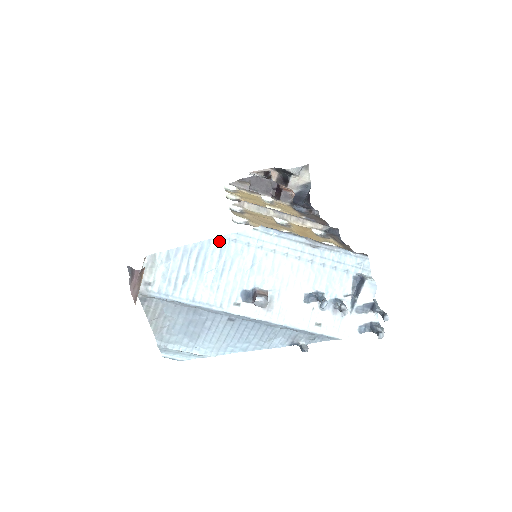
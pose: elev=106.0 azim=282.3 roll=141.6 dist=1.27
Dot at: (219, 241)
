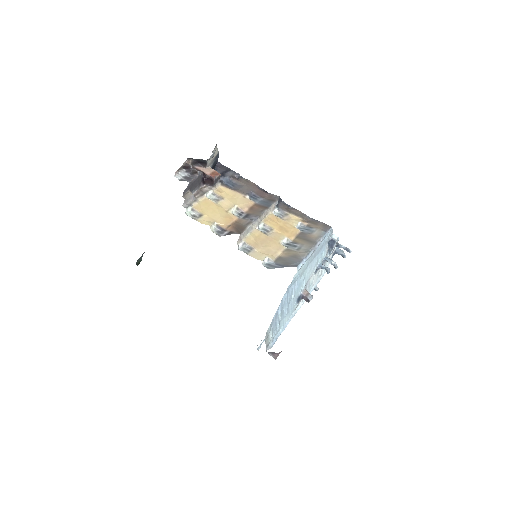
Dot at: (286, 295)
